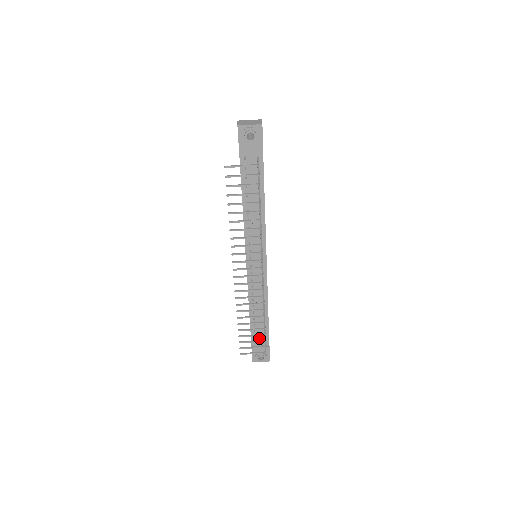
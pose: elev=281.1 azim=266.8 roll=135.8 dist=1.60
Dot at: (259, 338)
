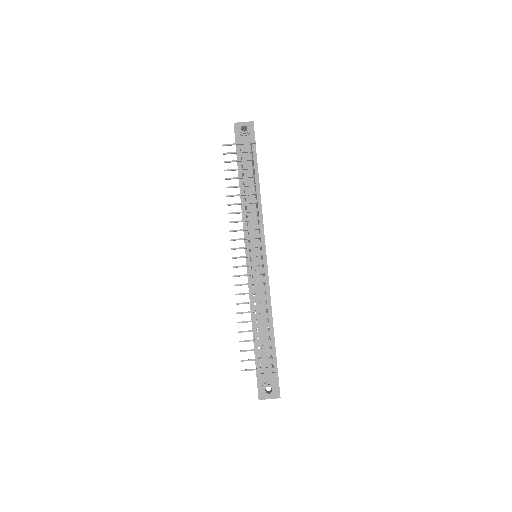
Dot at: occluded
